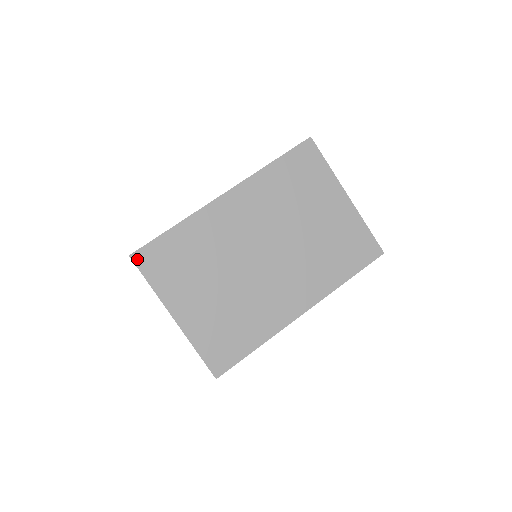
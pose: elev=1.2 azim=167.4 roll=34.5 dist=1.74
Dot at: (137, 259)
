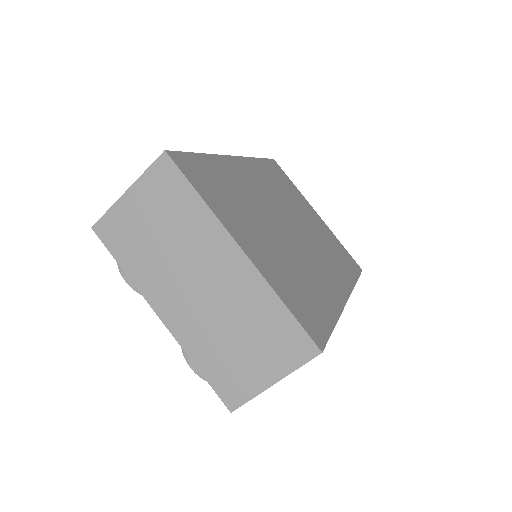
Dot at: (176, 160)
